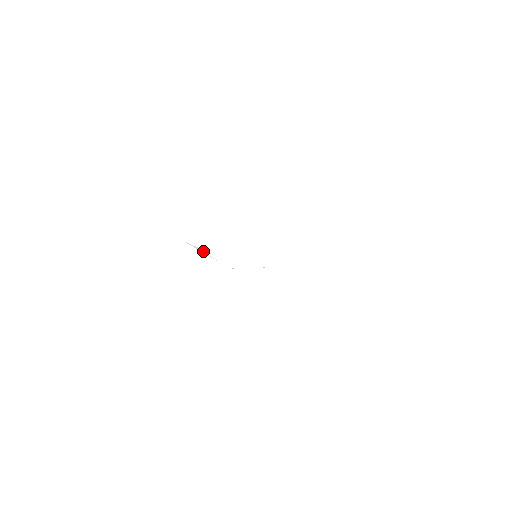
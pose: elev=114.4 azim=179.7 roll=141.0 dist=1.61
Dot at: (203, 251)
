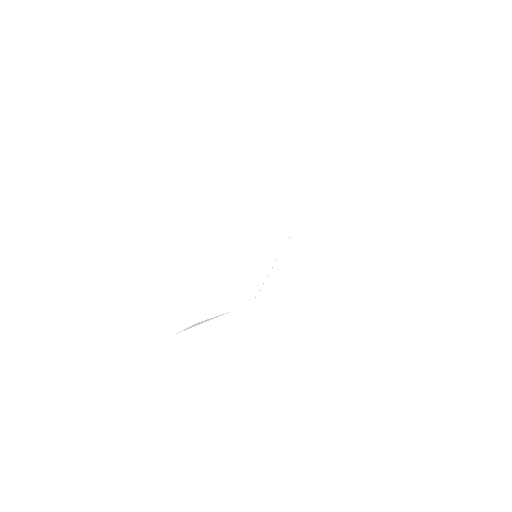
Dot at: (207, 319)
